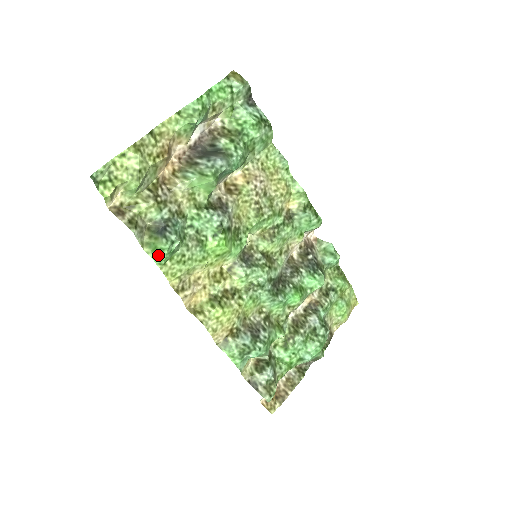
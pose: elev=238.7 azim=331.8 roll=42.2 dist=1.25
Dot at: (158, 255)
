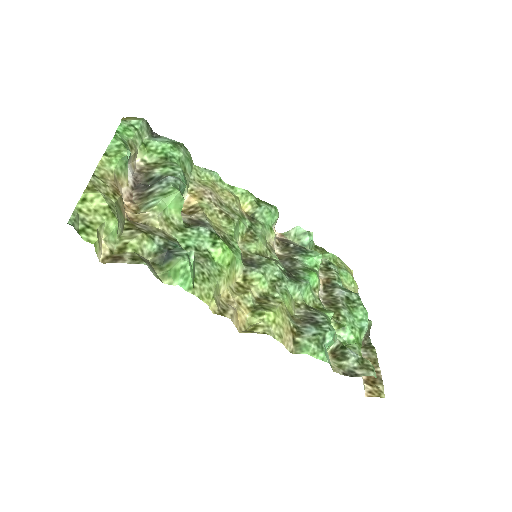
Dot at: (183, 277)
